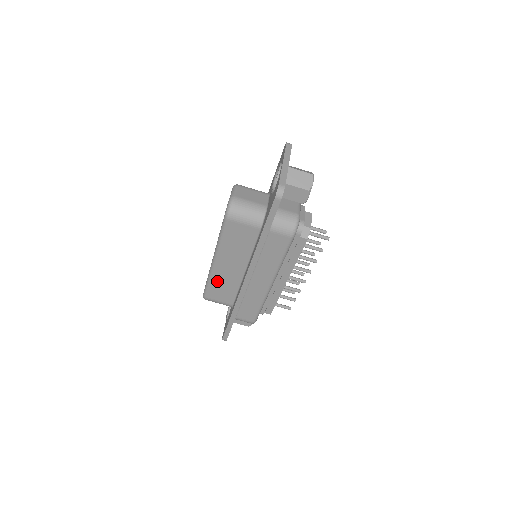
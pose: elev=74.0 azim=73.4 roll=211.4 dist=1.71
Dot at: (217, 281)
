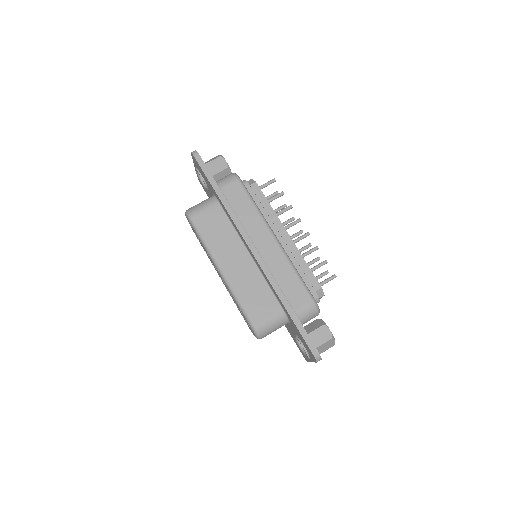
Dot at: (243, 292)
